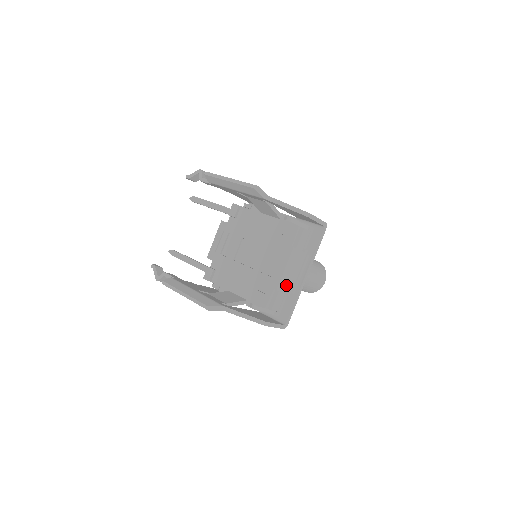
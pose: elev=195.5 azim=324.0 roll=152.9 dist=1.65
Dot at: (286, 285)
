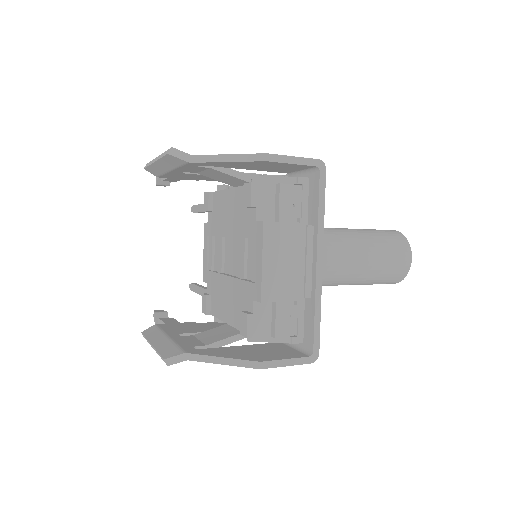
Dot at: (282, 288)
